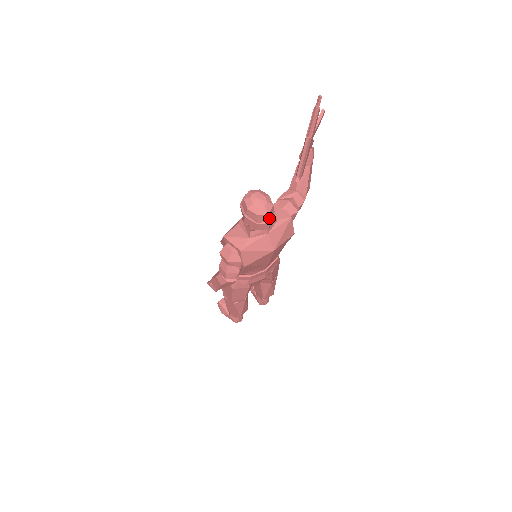
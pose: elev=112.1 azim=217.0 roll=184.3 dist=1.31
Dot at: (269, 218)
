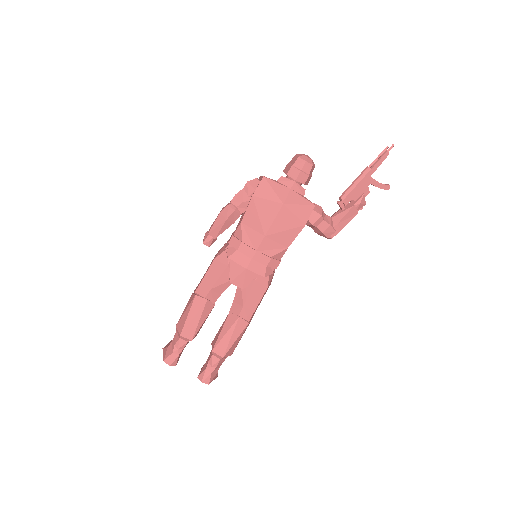
Dot at: (303, 168)
